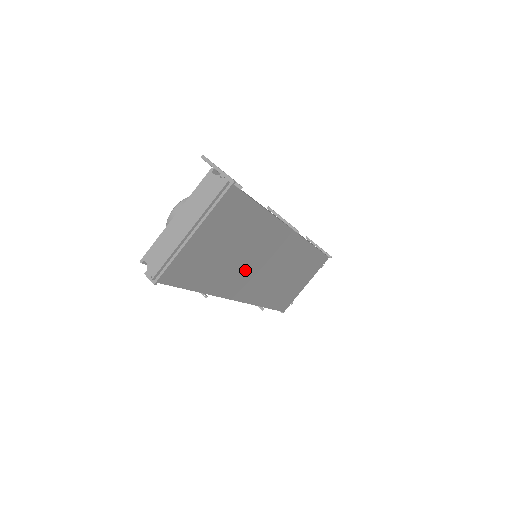
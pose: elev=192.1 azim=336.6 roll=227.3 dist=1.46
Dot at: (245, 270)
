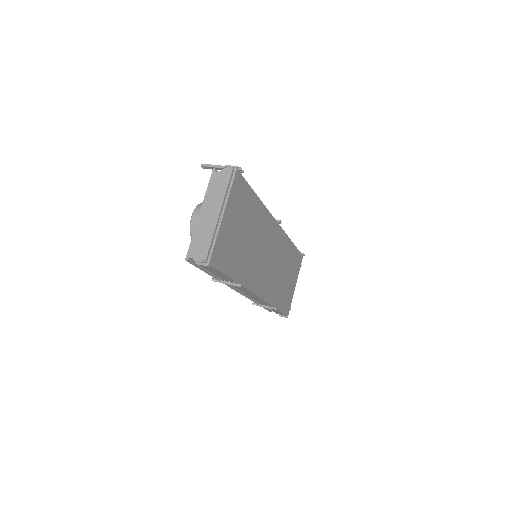
Dot at: (257, 261)
